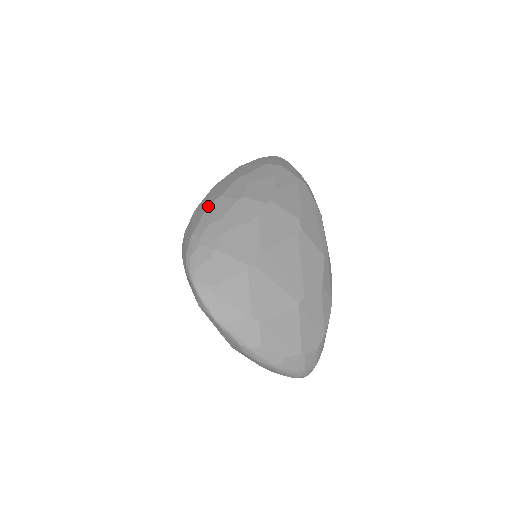
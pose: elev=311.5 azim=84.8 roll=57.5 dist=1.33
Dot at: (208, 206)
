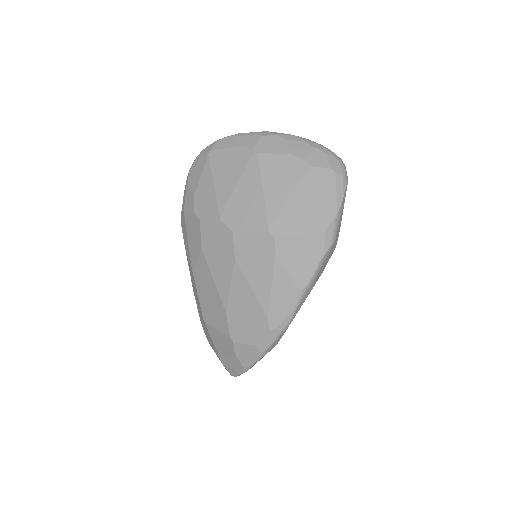
Dot at: occluded
